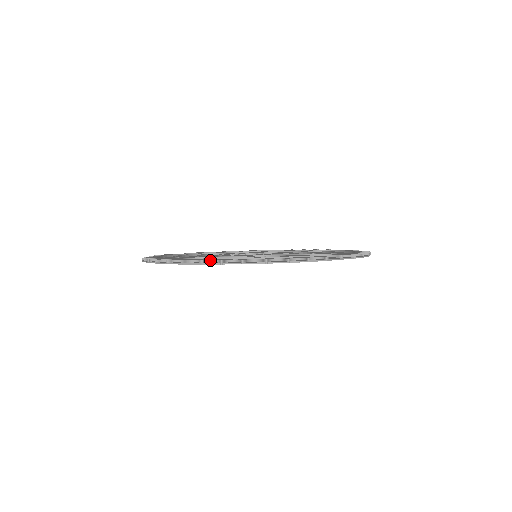
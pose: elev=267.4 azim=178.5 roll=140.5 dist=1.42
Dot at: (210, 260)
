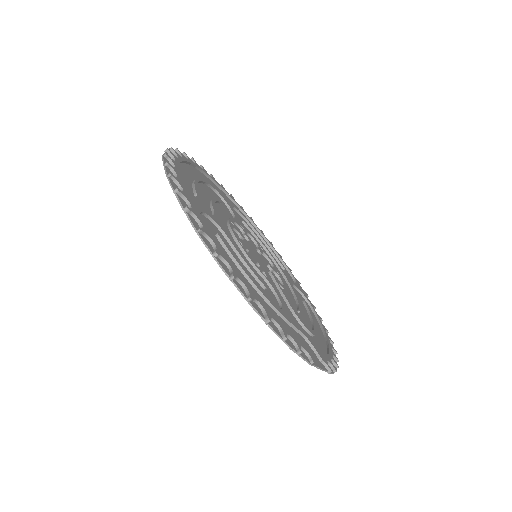
Dot at: (224, 258)
